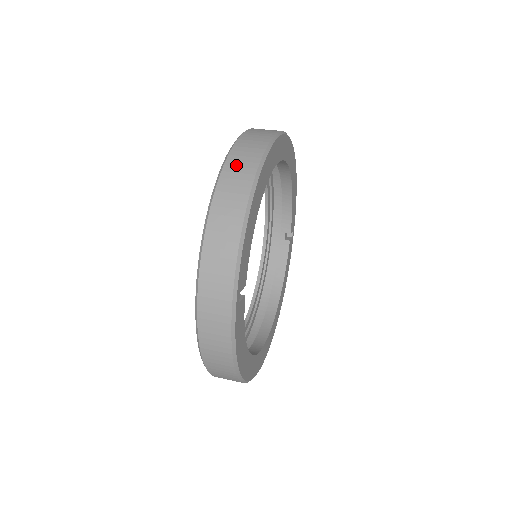
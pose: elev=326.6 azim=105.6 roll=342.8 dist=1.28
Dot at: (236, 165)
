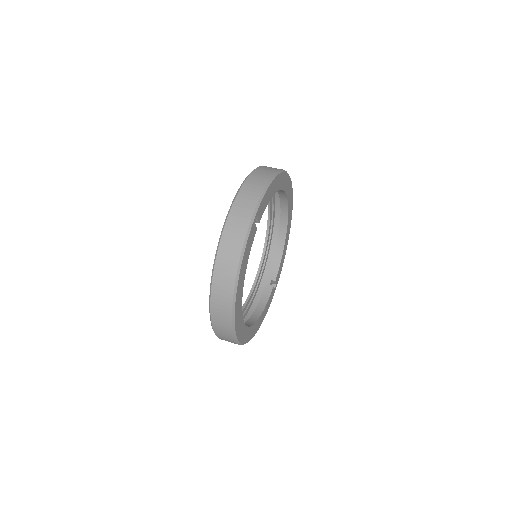
Dot at: (268, 167)
